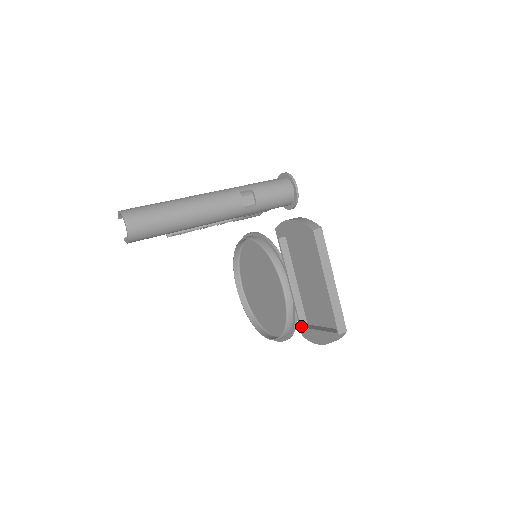
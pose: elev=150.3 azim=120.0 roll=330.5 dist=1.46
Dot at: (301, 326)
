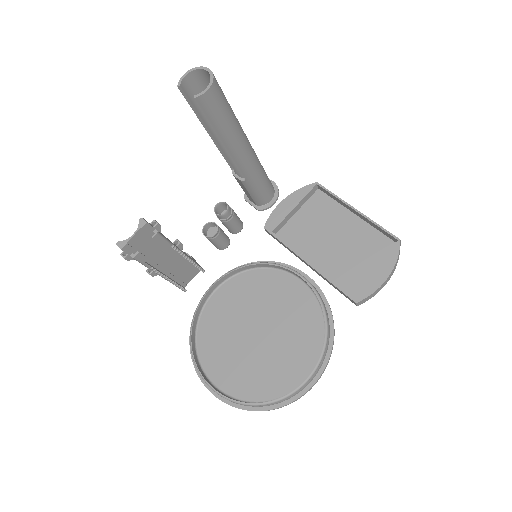
Dot at: (348, 294)
